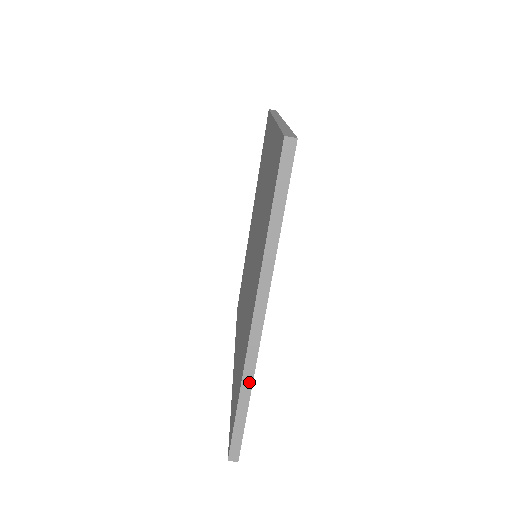
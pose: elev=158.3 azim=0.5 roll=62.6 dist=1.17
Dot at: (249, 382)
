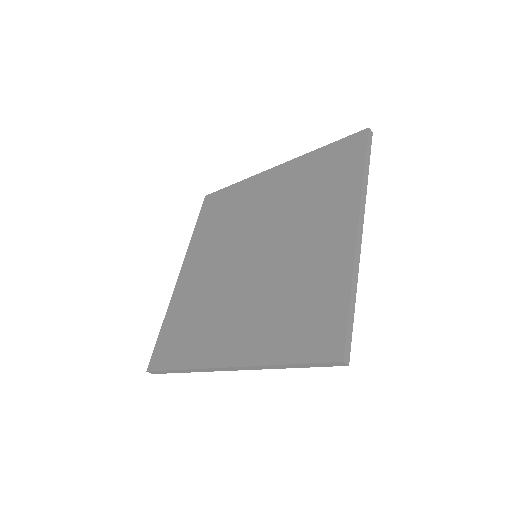
Dot at: (356, 276)
